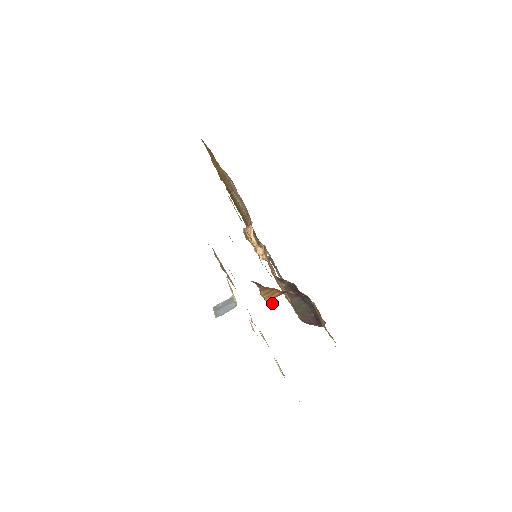
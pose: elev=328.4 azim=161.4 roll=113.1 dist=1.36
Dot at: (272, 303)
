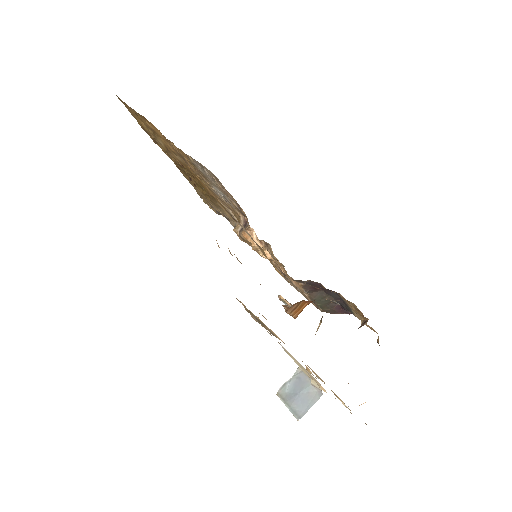
Dot at: occluded
